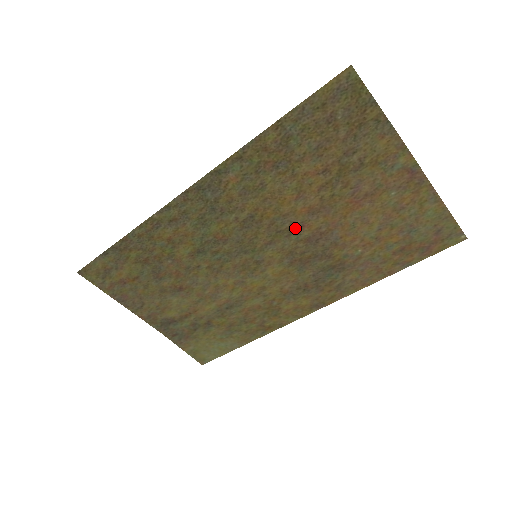
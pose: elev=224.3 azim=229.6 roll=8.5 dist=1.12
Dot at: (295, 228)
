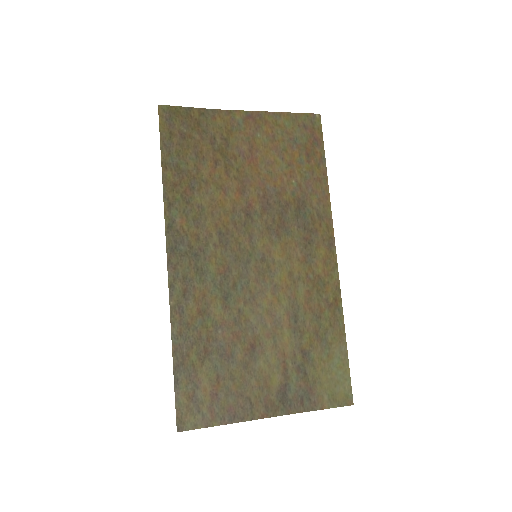
Dot at: (248, 211)
